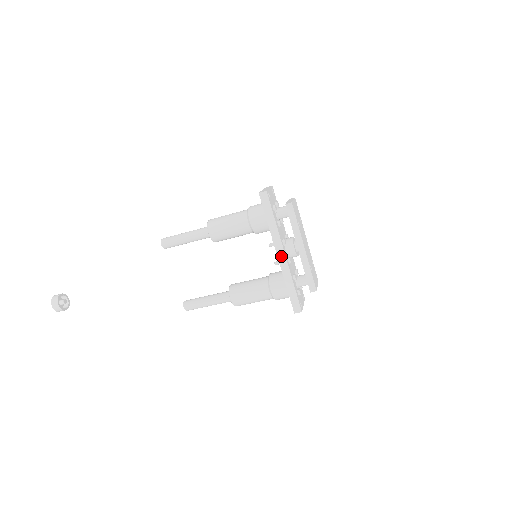
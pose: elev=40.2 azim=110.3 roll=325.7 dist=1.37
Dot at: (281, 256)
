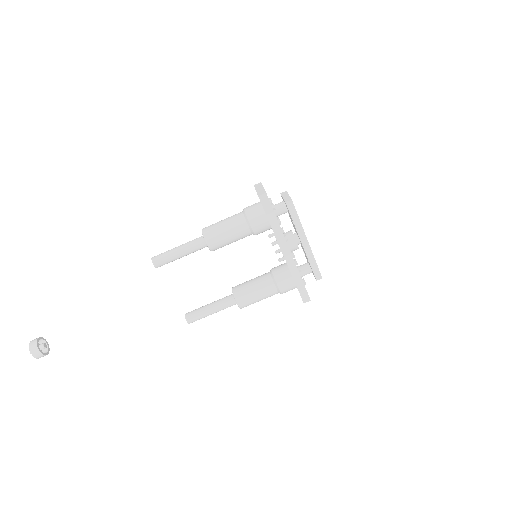
Dot at: (286, 253)
